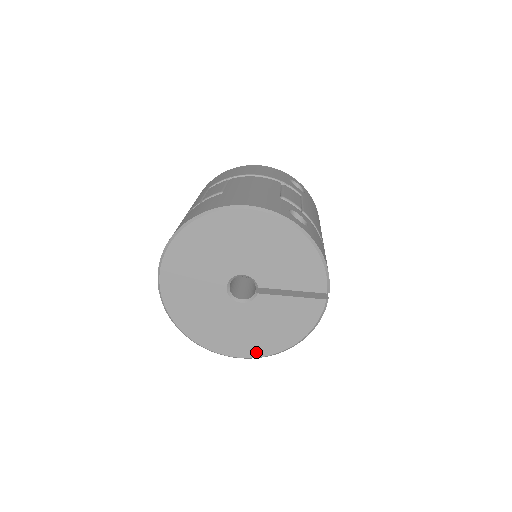
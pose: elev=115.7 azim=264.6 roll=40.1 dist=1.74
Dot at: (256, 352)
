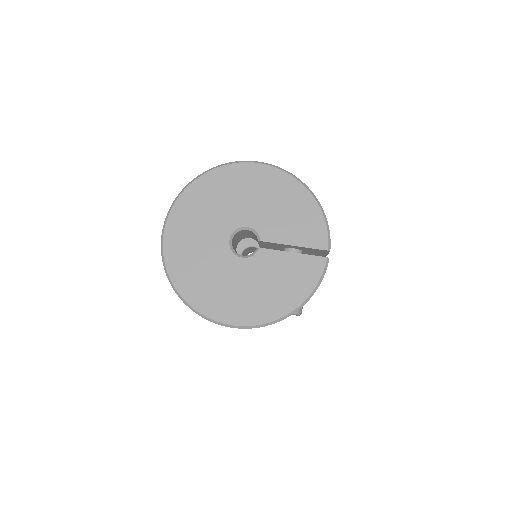
Dot at: (251, 319)
